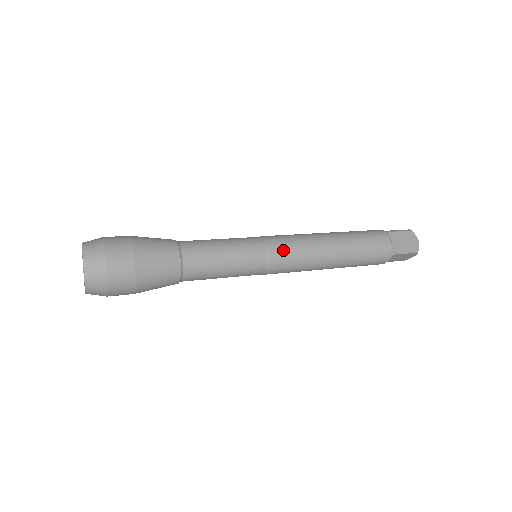
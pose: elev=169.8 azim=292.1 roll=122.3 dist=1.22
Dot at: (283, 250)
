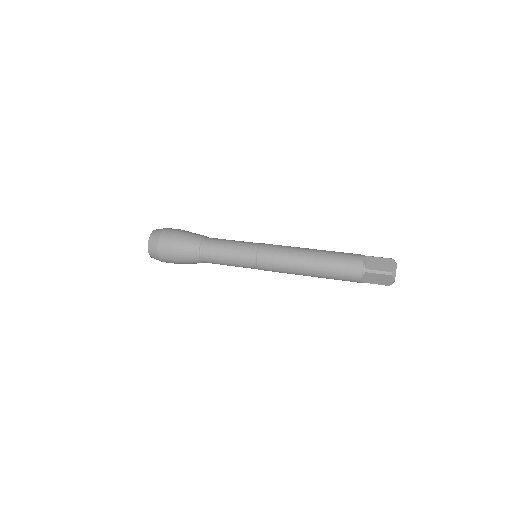
Dot at: (269, 251)
